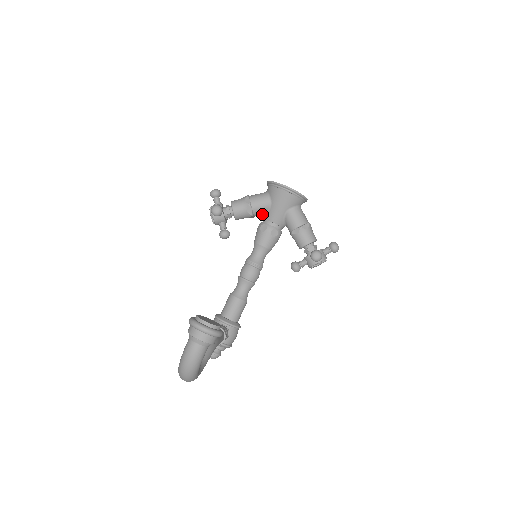
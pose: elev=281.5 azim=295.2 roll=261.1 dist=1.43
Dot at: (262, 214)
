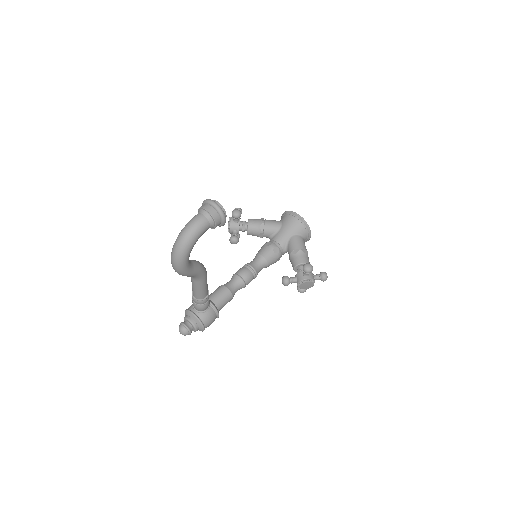
Dot at: (270, 235)
